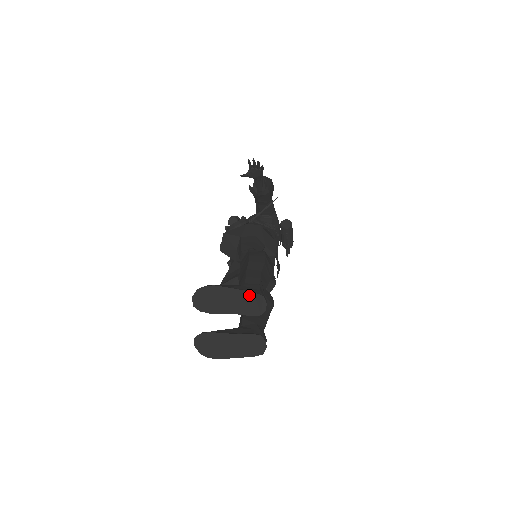
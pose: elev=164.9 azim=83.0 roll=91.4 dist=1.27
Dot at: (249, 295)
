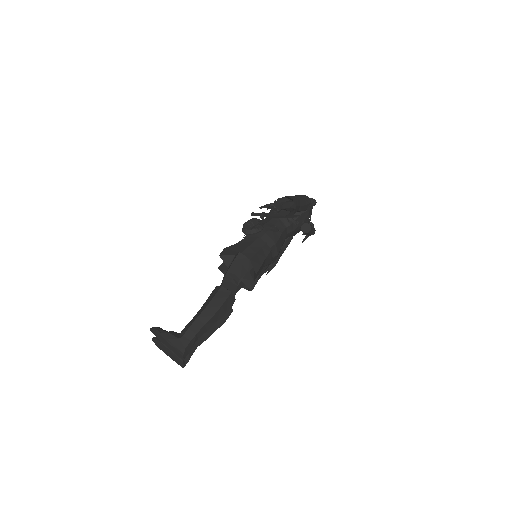
Dot at: (176, 350)
